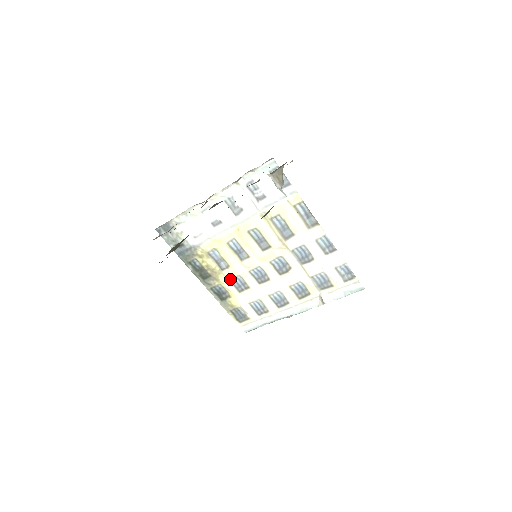
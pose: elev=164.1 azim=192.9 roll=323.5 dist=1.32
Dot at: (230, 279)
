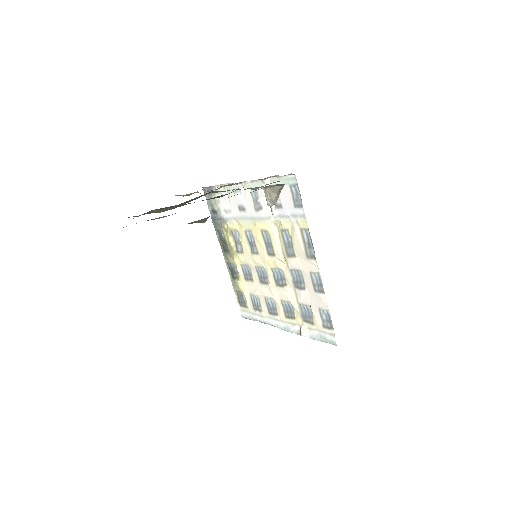
Dot at: (241, 264)
